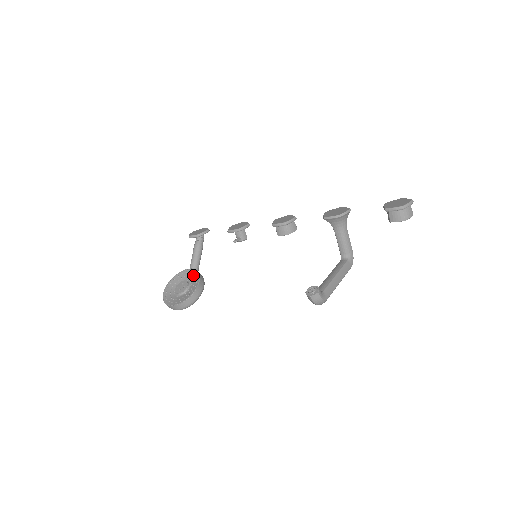
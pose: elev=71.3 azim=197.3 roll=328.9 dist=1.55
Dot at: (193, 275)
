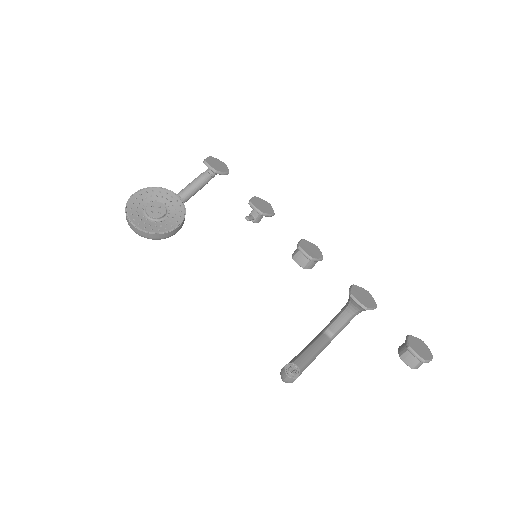
Dot at: (177, 208)
